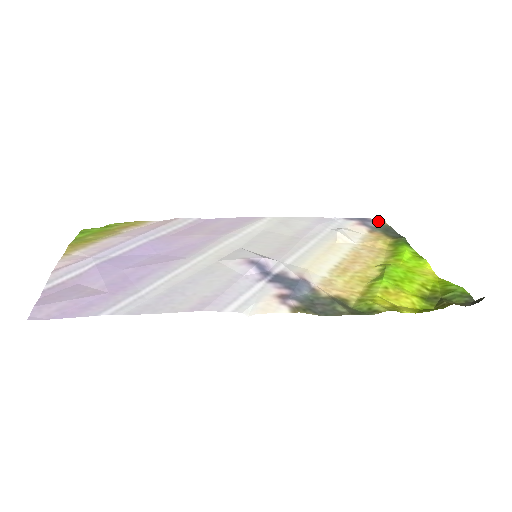
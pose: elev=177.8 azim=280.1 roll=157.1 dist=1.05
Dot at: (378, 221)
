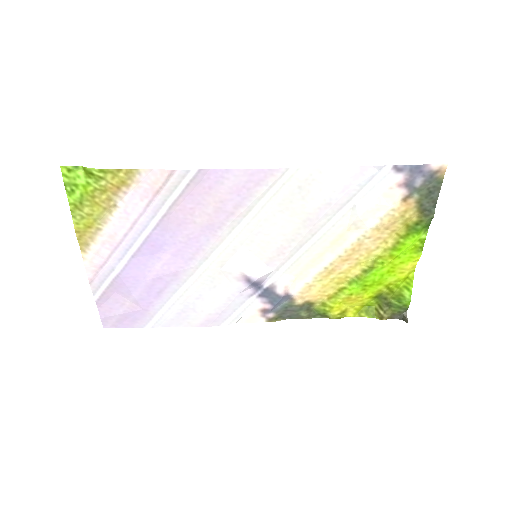
Dot at: (435, 171)
